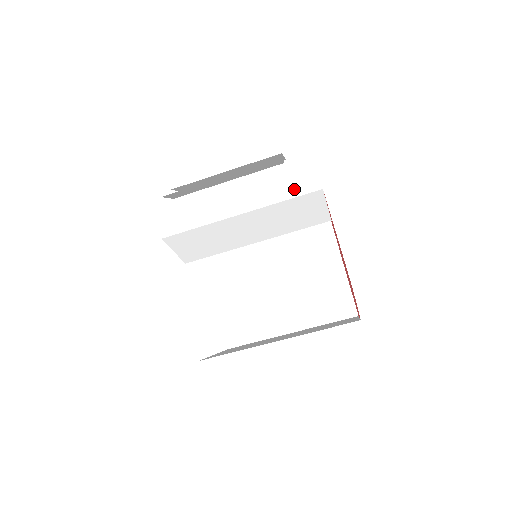
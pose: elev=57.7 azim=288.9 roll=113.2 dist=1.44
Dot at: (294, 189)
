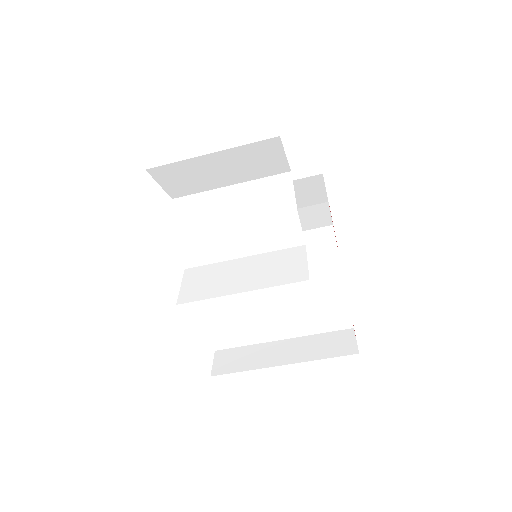
Dot at: (286, 158)
